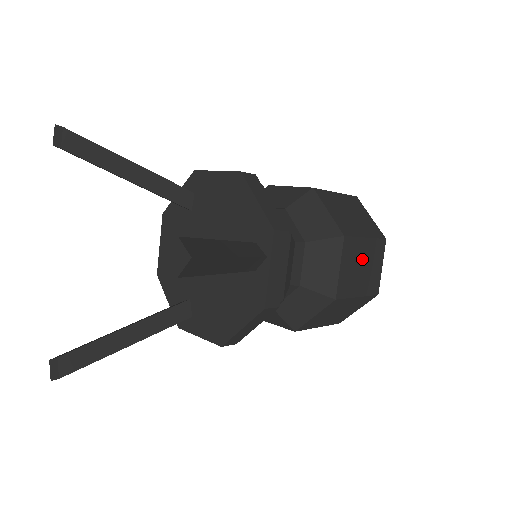
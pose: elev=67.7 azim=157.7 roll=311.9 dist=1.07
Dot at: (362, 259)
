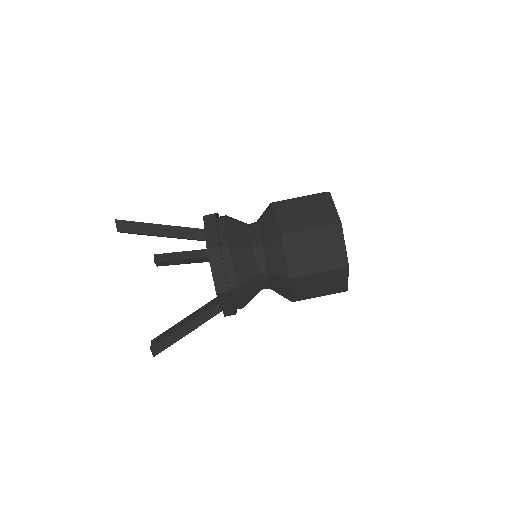
Dot at: (303, 209)
